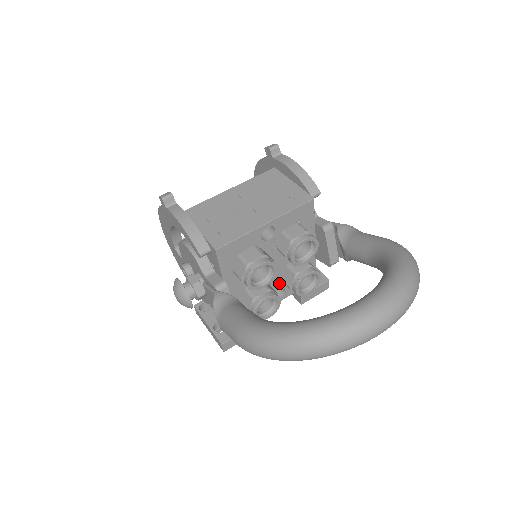
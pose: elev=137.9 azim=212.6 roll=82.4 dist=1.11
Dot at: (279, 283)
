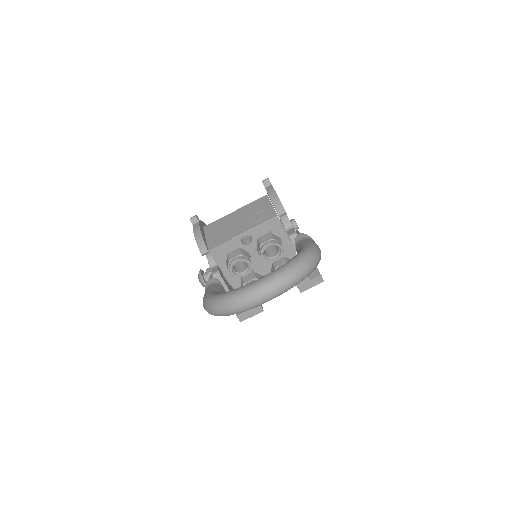
Dot at: occluded
